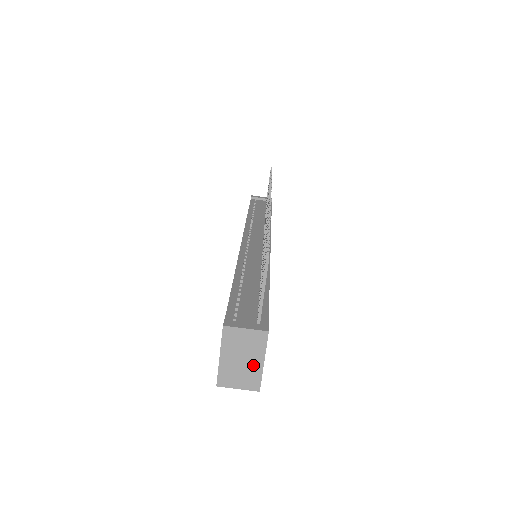
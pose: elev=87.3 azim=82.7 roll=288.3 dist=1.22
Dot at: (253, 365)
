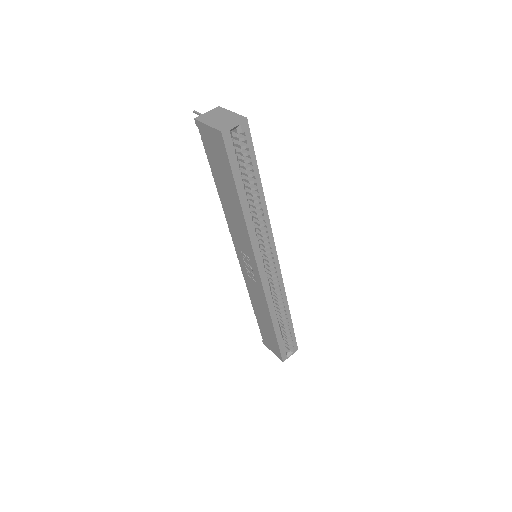
Dot at: (228, 116)
